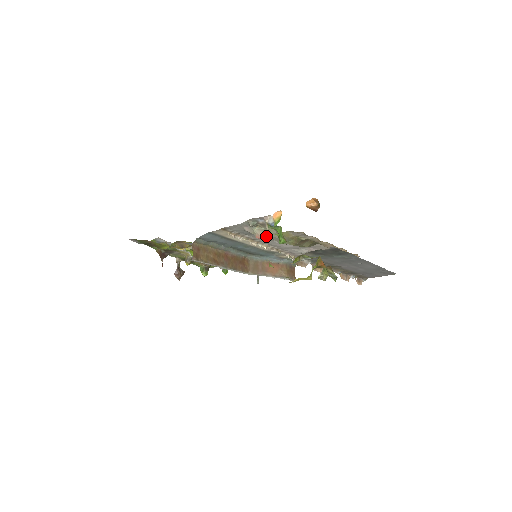
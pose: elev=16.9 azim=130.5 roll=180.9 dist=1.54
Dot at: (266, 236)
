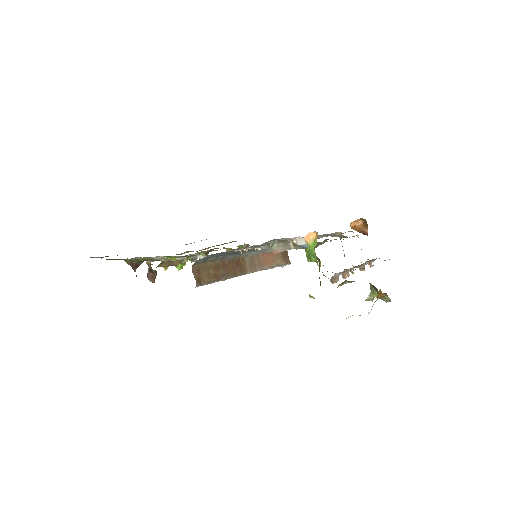
Dot at: (285, 250)
